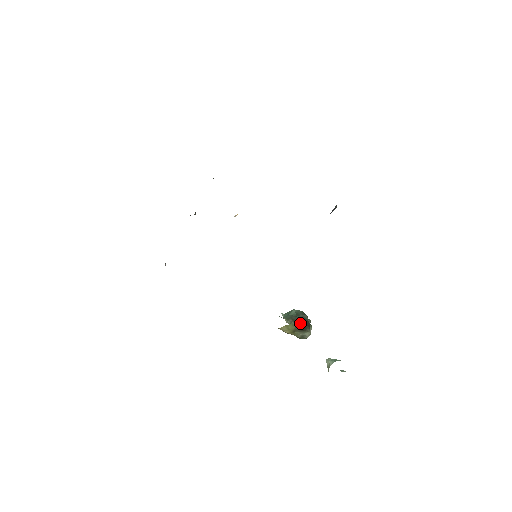
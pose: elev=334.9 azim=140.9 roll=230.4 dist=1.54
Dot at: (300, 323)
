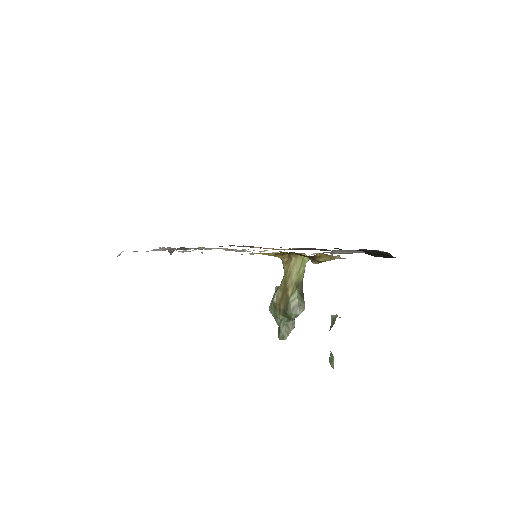
Dot at: occluded
